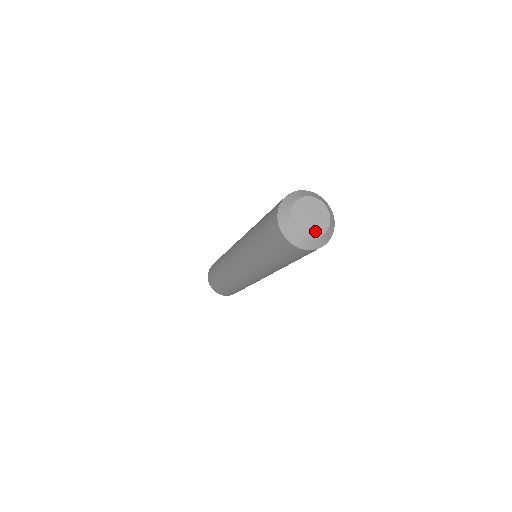
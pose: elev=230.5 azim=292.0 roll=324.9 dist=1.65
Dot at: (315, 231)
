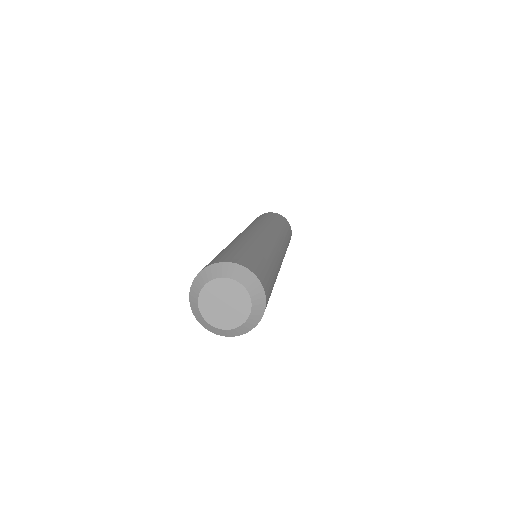
Dot at: (242, 312)
